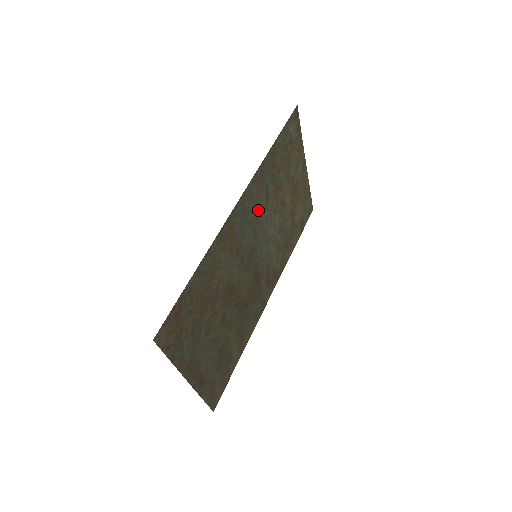
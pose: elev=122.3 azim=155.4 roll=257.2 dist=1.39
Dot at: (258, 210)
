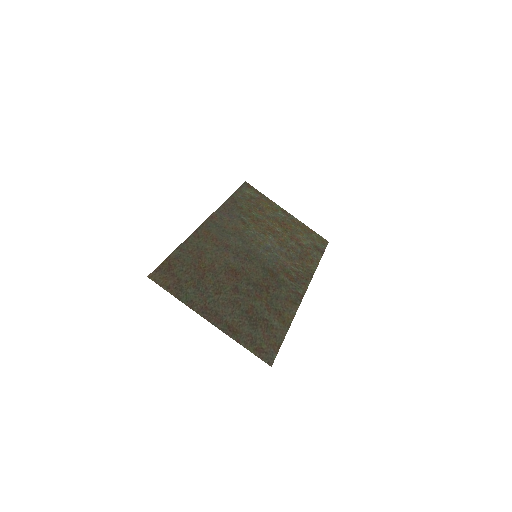
Dot at: (238, 229)
